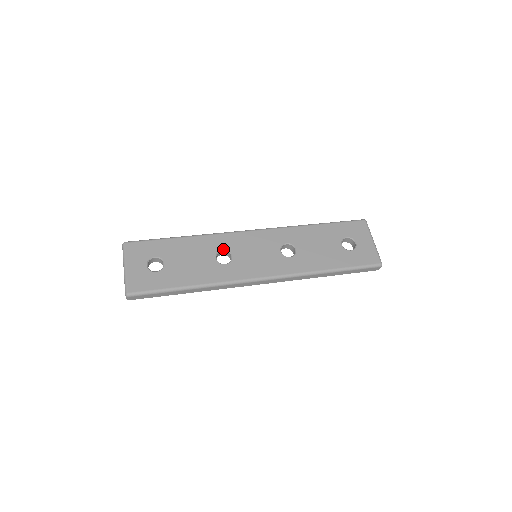
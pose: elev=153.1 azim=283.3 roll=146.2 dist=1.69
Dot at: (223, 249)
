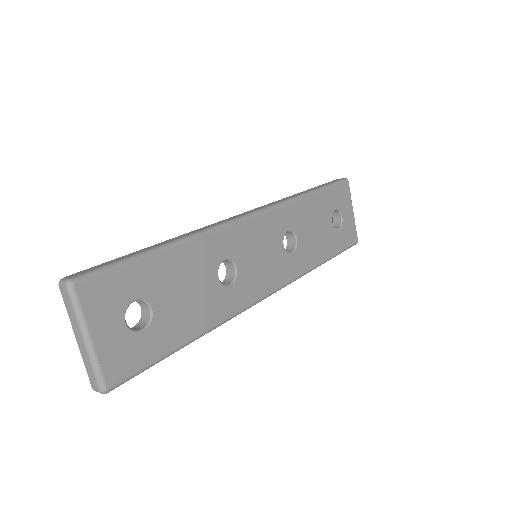
Dot at: (225, 258)
